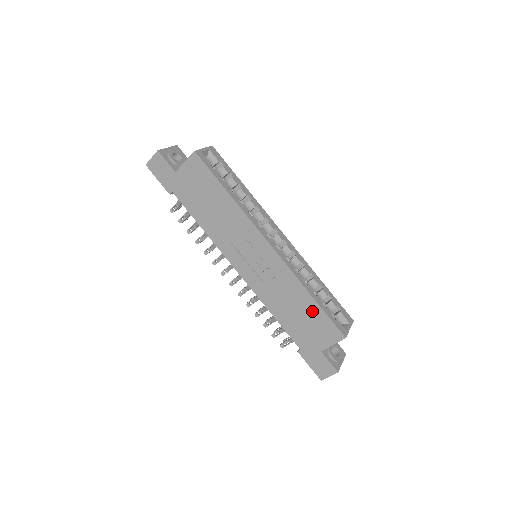
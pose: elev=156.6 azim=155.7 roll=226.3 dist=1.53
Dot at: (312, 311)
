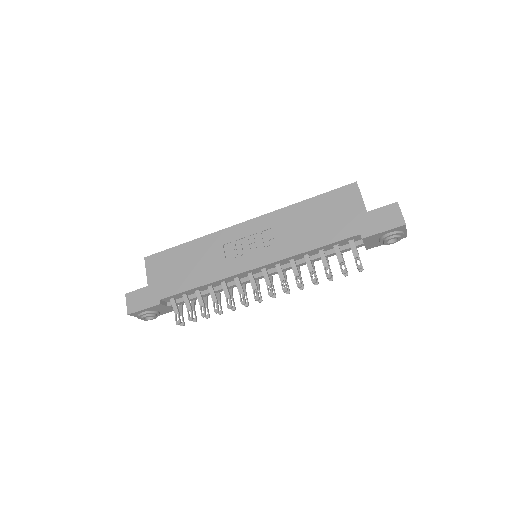
Dot at: (319, 206)
